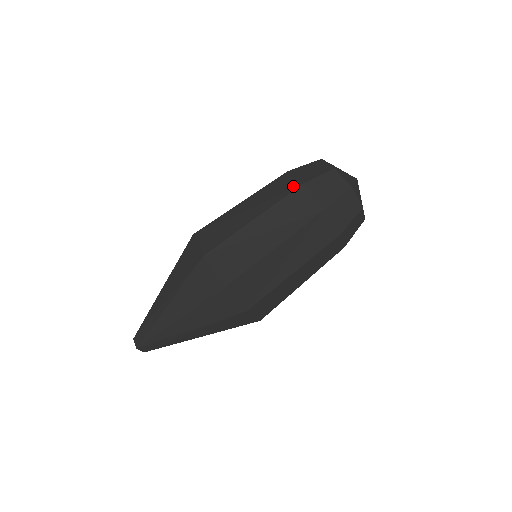
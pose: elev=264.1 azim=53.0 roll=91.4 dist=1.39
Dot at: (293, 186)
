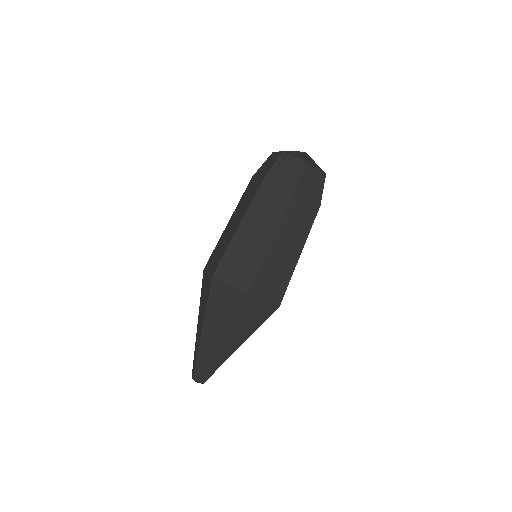
Dot at: (286, 195)
